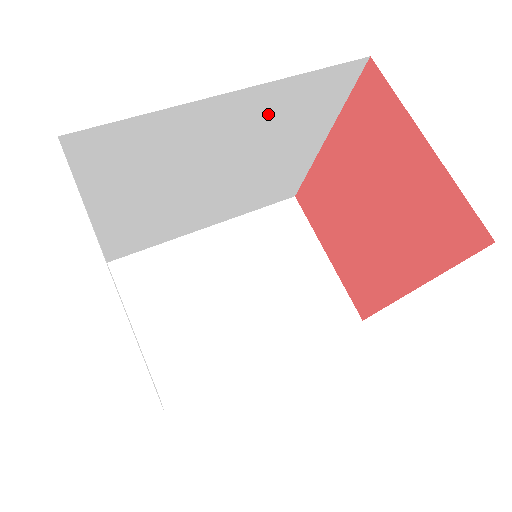
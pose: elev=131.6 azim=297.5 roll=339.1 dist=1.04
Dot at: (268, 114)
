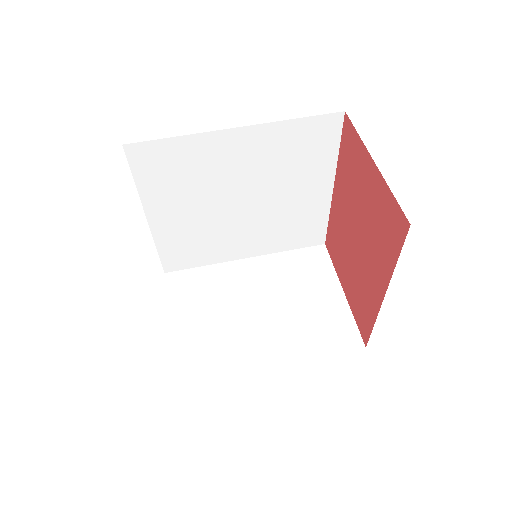
Dot at: (271, 151)
